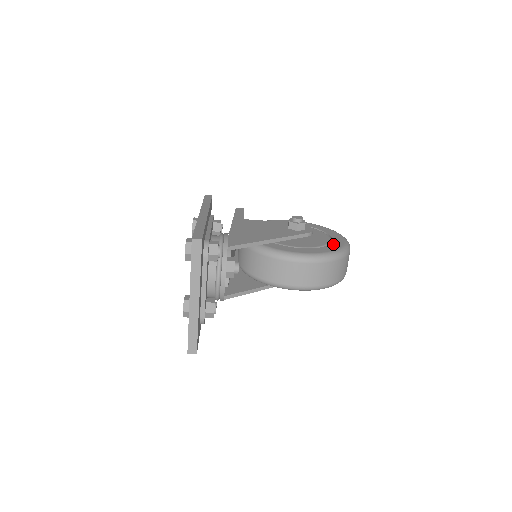
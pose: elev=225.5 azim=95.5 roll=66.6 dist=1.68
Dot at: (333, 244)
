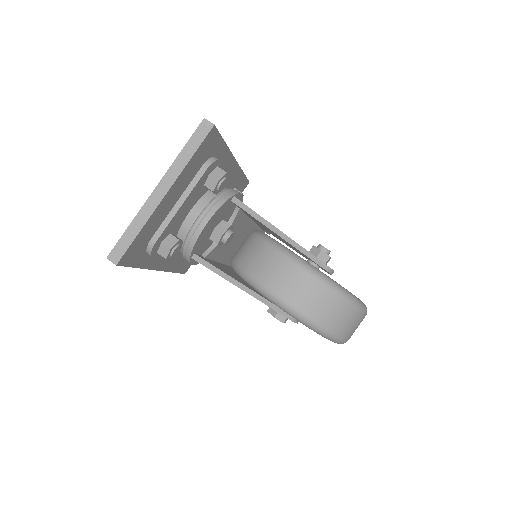
Dot at: occluded
